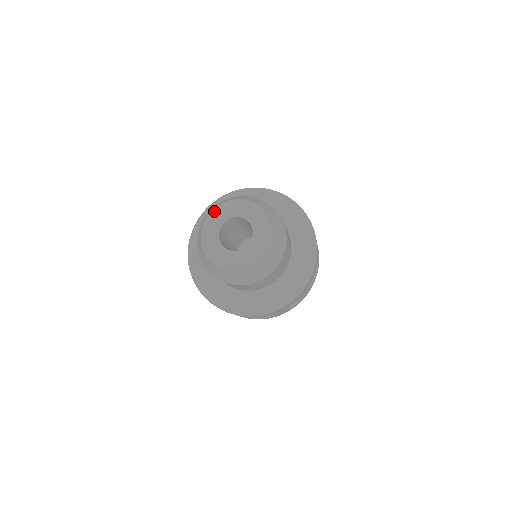
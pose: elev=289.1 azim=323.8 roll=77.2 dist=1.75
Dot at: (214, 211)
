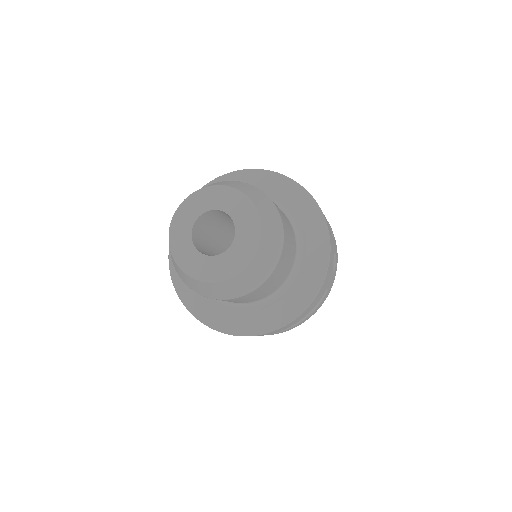
Dot at: (171, 234)
